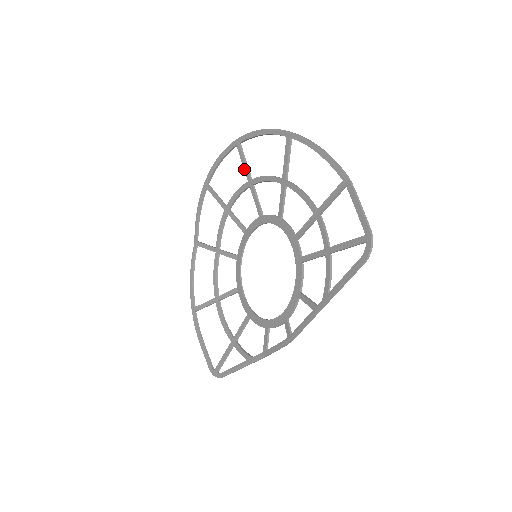
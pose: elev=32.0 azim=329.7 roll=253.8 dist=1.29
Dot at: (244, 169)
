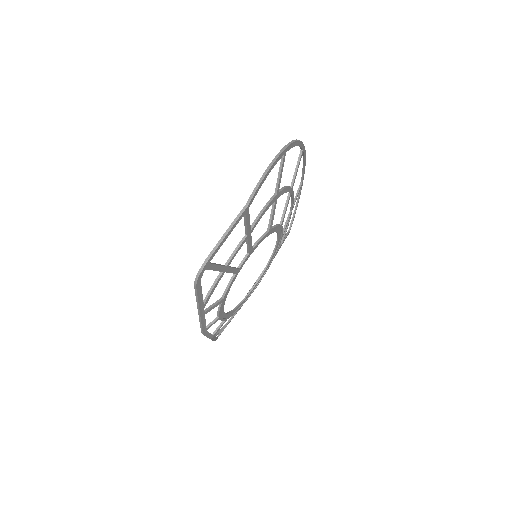
Dot at: (294, 175)
